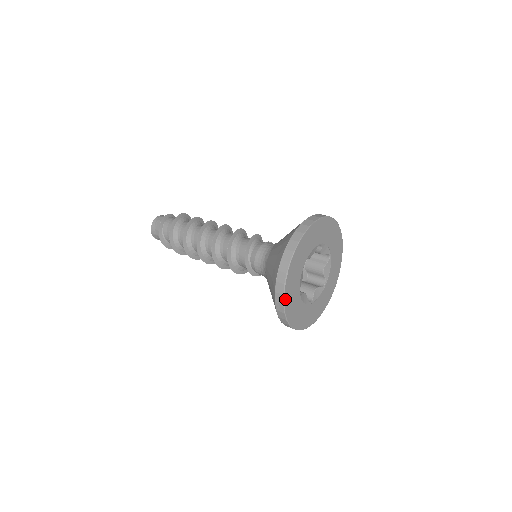
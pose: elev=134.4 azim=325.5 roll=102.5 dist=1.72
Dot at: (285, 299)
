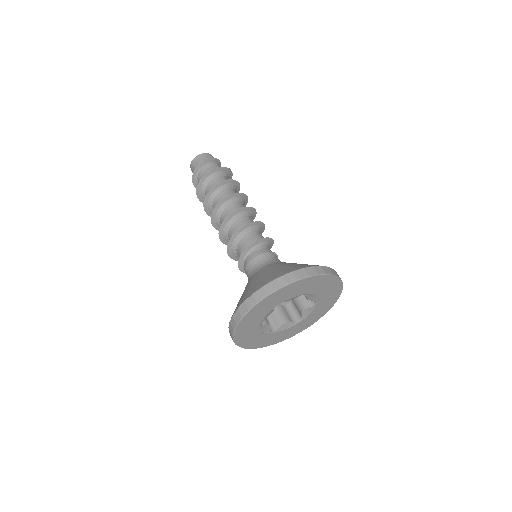
Dot at: (238, 327)
